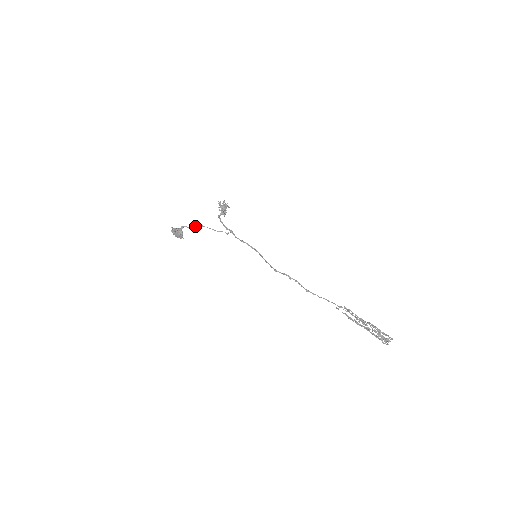
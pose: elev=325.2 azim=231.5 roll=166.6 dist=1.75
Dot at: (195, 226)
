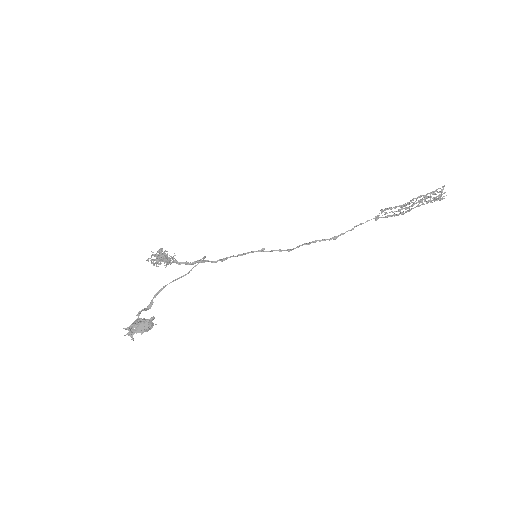
Dot at: (153, 298)
